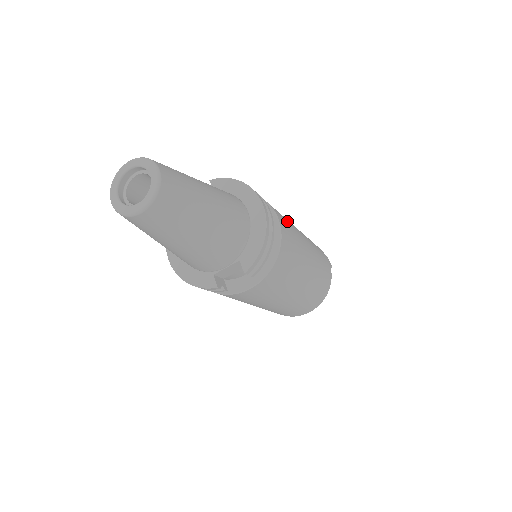
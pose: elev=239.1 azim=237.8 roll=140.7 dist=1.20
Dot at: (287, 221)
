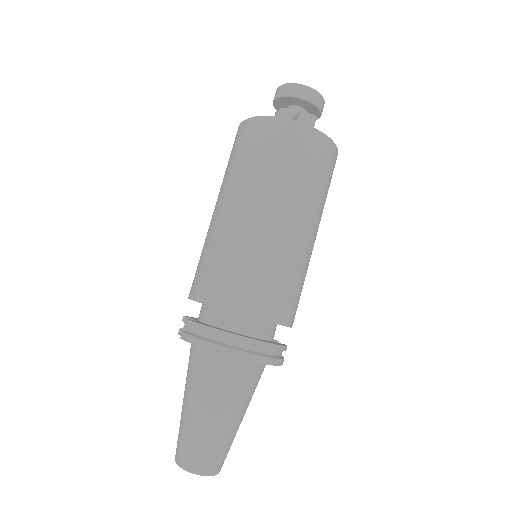
Dot at: (254, 271)
